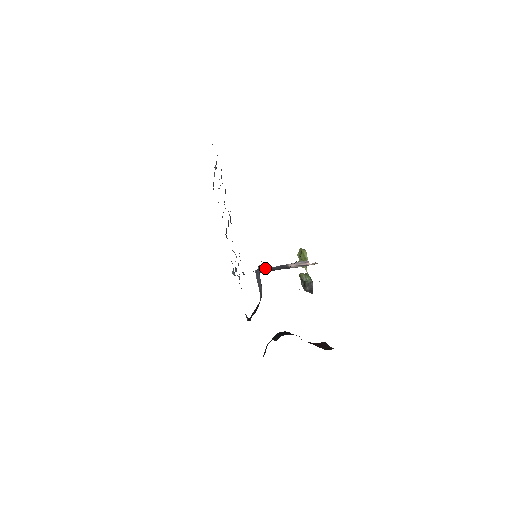
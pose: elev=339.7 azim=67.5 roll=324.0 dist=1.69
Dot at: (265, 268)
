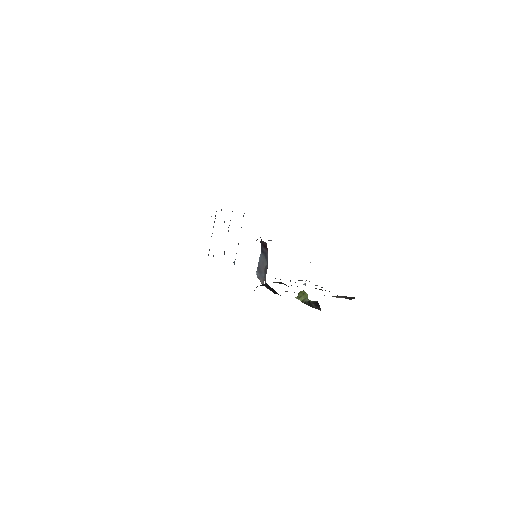
Dot at: occluded
